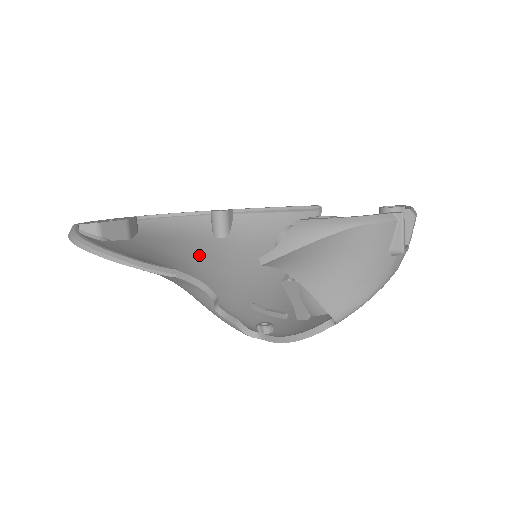
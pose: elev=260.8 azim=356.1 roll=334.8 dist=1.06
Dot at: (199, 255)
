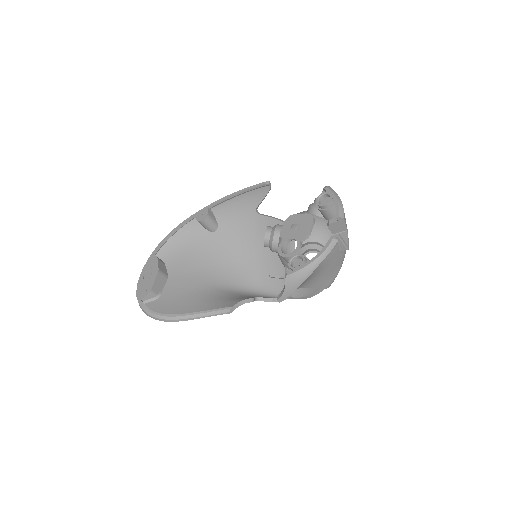
Dot at: (213, 256)
